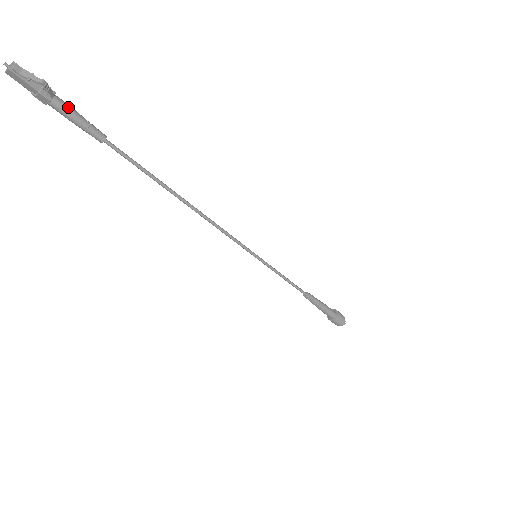
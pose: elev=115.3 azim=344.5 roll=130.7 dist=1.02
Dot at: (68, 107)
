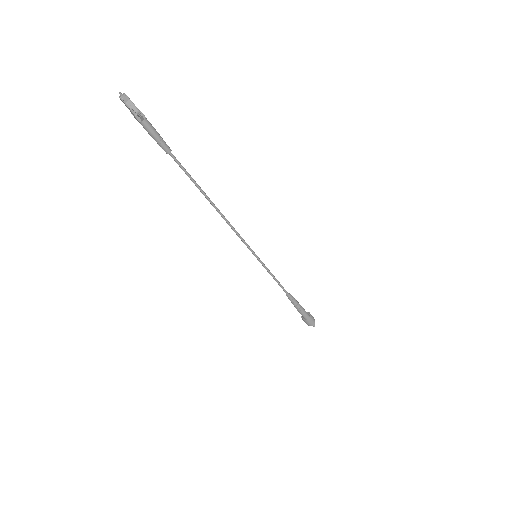
Dot at: (151, 128)
